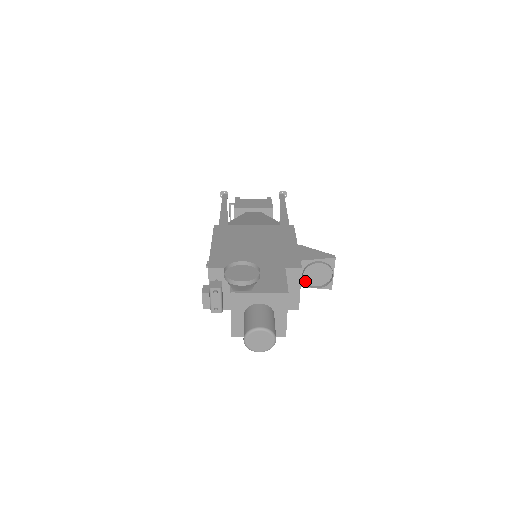
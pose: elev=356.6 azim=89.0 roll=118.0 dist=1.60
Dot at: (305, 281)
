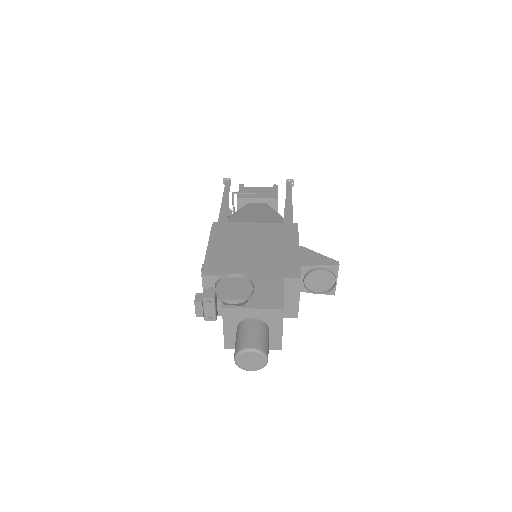
Dot at: (306, 286)
